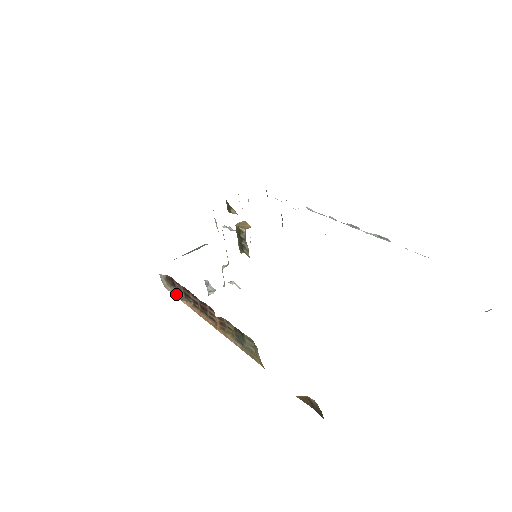
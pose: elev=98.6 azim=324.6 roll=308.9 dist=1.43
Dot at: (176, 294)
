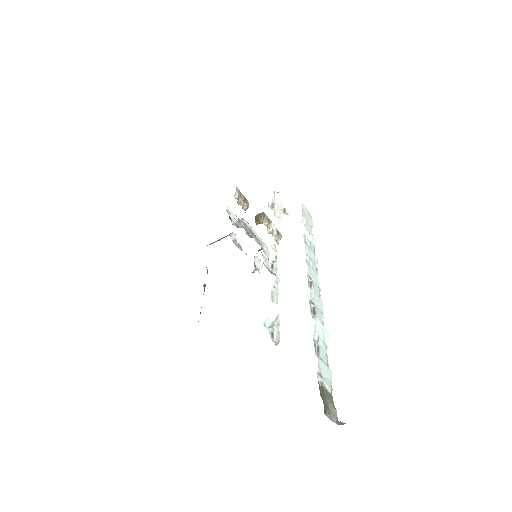
Dot at: occluded
